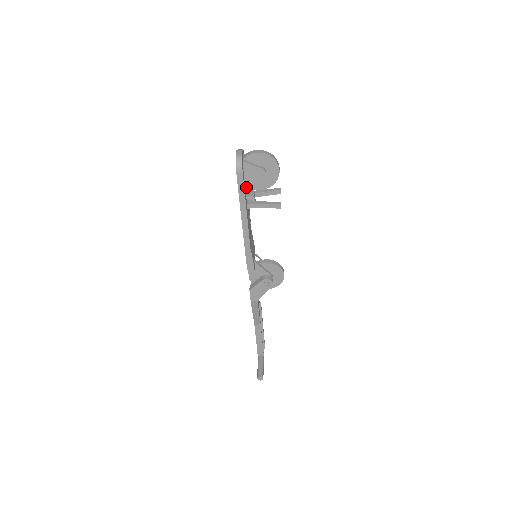
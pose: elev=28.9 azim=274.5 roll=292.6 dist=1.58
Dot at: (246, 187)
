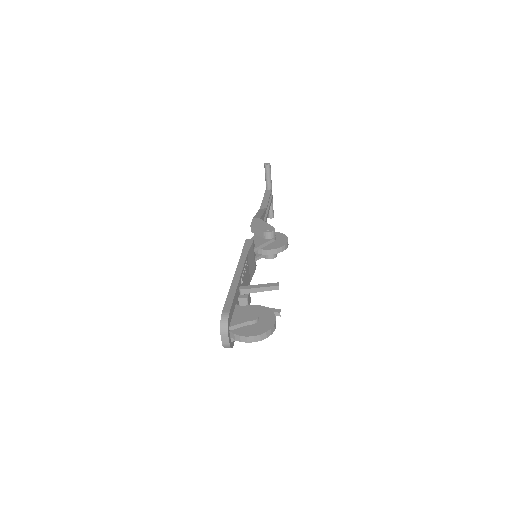
Dot at: occluded
